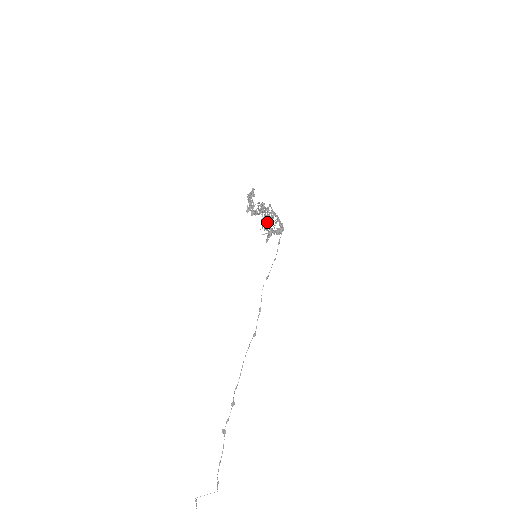
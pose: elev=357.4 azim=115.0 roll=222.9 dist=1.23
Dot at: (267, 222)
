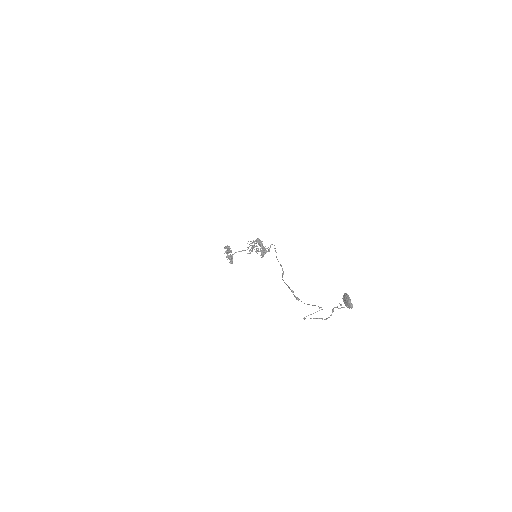
Dot at: (262, 241)
